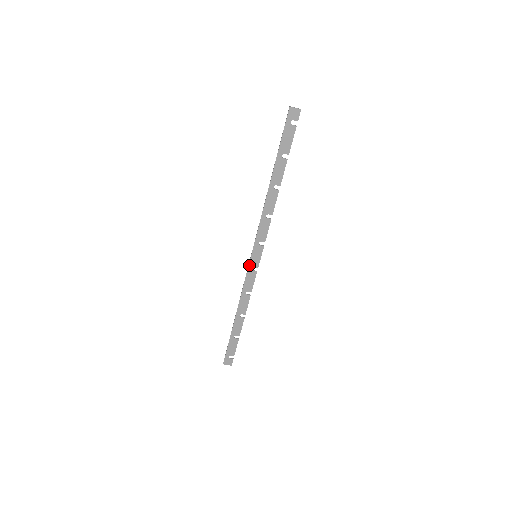
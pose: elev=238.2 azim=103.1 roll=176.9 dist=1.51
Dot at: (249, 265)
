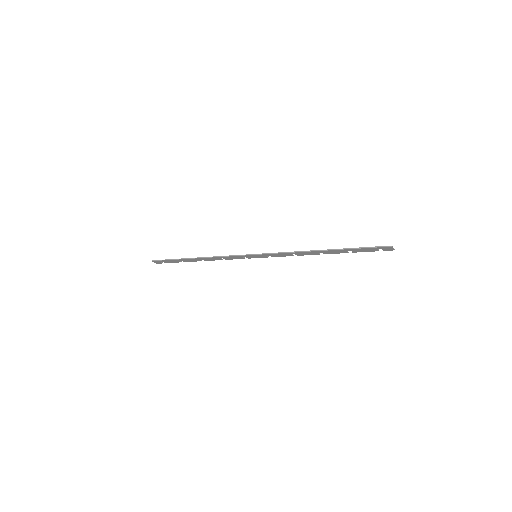
Dot at: (245, 255)
